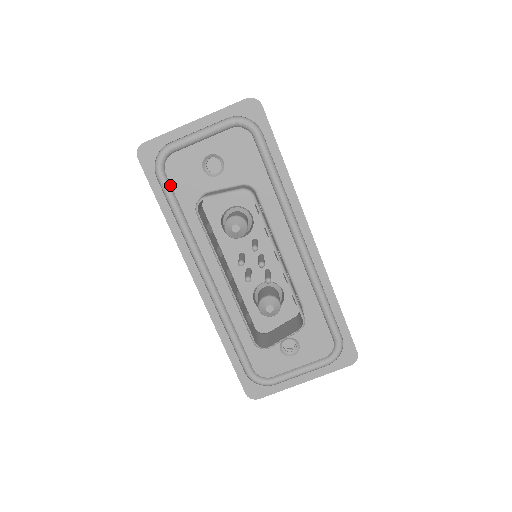
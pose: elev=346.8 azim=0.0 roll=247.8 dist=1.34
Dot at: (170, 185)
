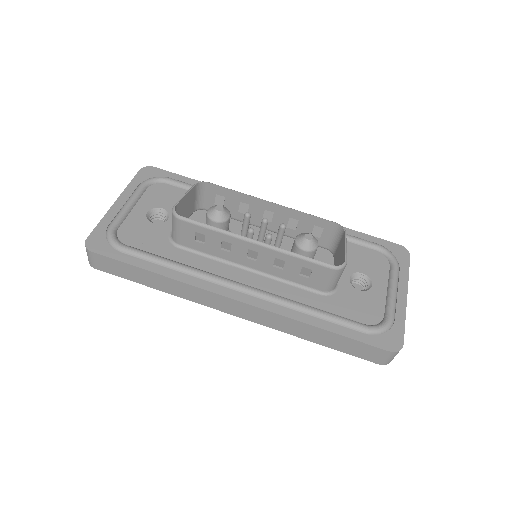
Dot at: (137, 249)
